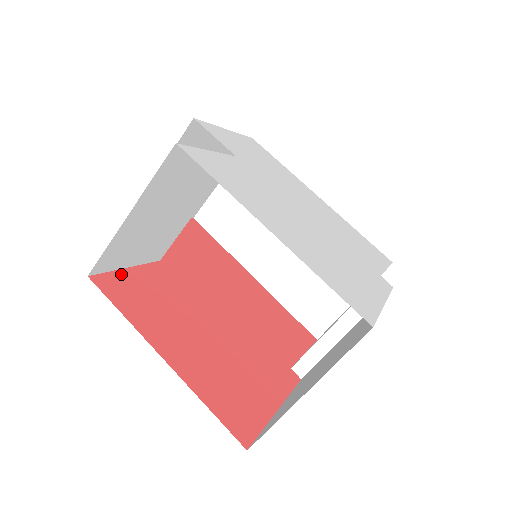
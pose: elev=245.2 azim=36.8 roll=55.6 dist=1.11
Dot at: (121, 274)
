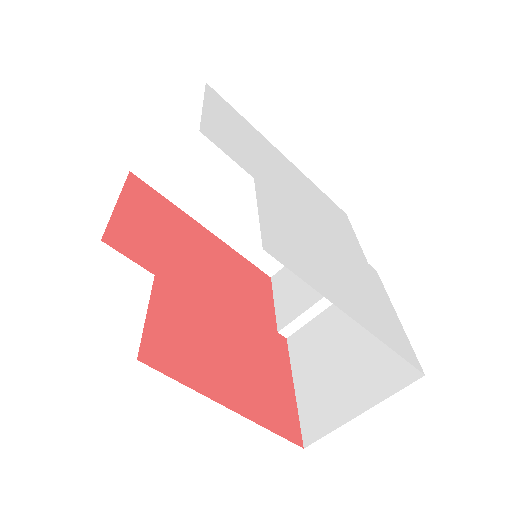
Dot at: (150, 329)
